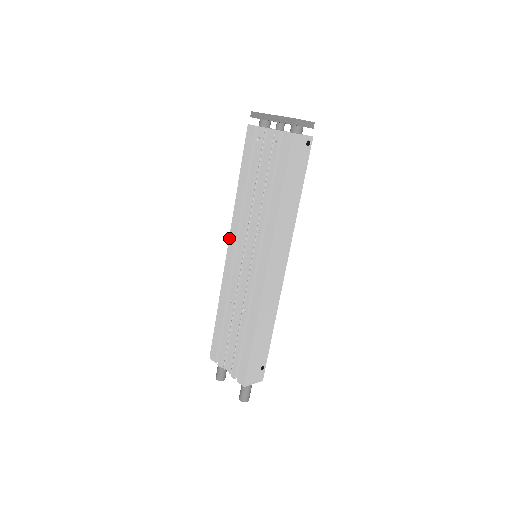
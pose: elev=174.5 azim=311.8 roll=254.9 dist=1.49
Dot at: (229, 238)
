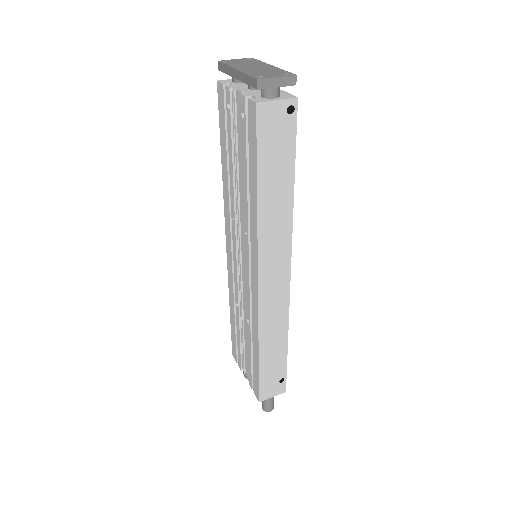
Dot at: (225, 231)
